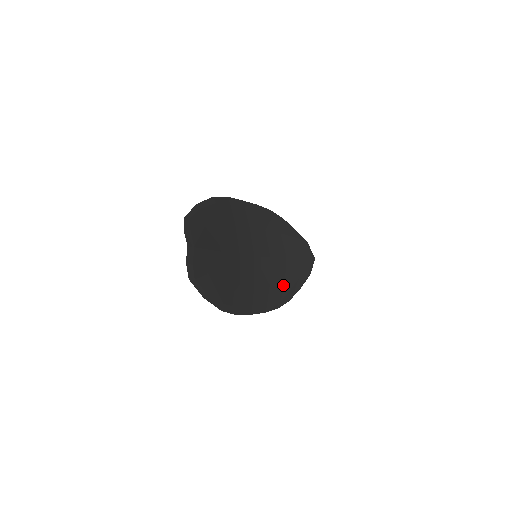
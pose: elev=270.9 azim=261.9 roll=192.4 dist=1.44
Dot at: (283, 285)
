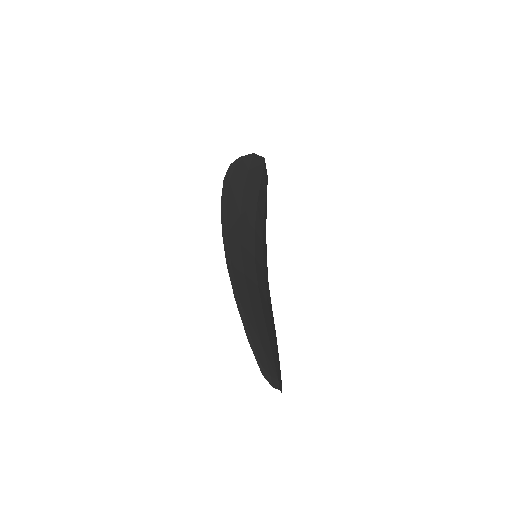
Dot at: (264, 221)
